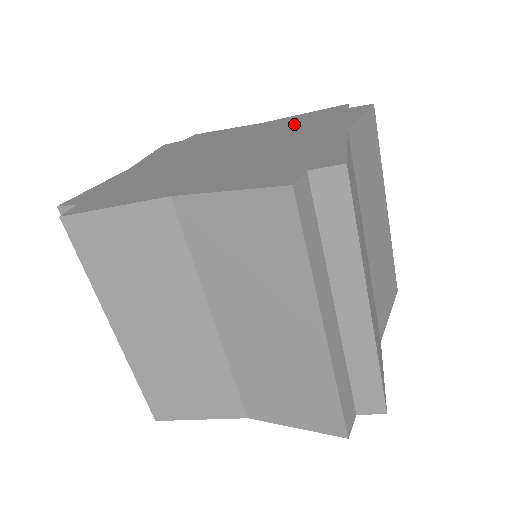
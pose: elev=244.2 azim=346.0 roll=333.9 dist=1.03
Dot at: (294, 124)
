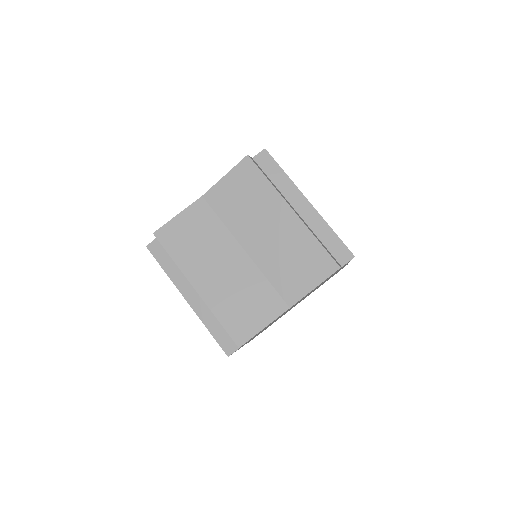
Dot at: occluded
